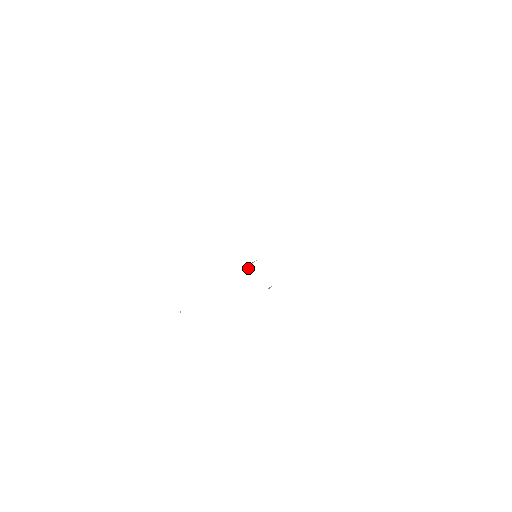
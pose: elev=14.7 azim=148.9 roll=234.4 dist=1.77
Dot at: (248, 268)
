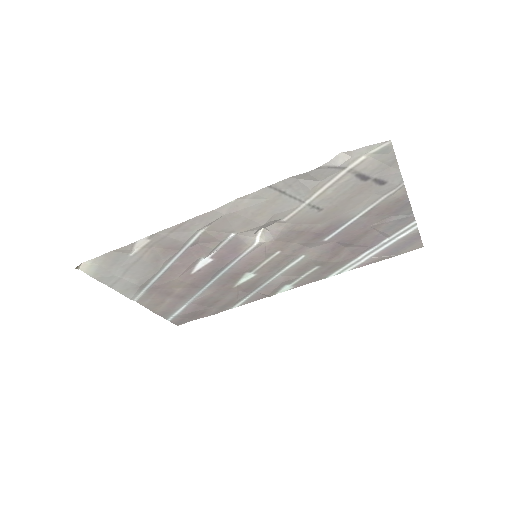
Dot at: (252, 237)
